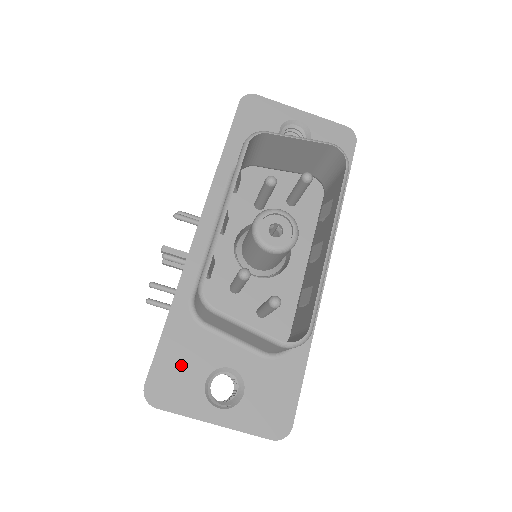
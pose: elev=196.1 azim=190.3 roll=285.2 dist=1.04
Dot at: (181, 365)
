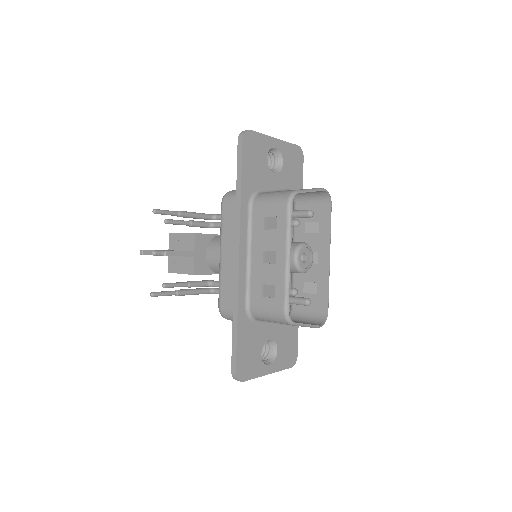
Dot at: (249, 351)
